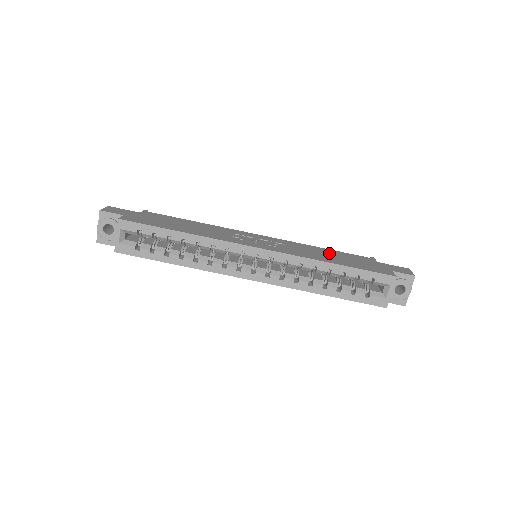
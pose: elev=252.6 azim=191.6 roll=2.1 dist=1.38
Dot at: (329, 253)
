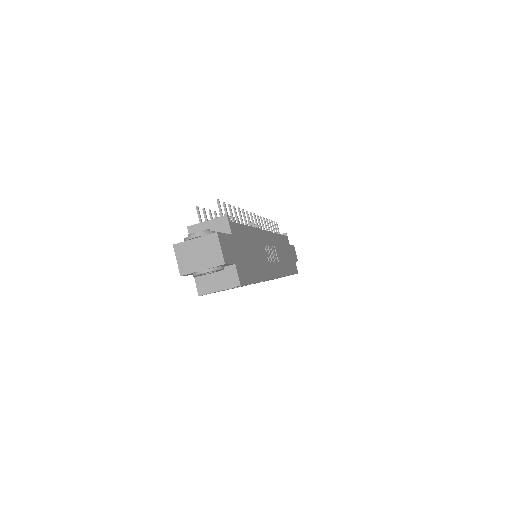
Dot at: occluded
